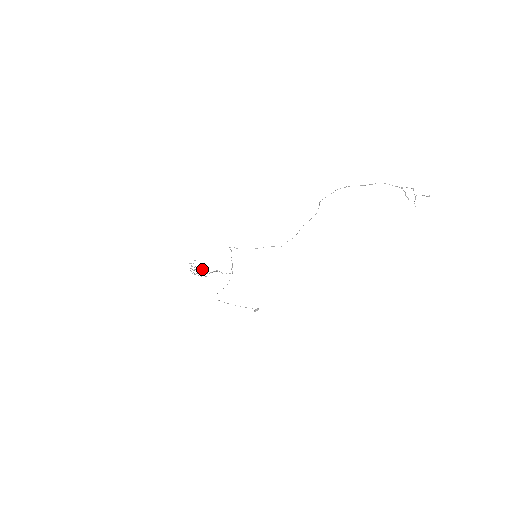
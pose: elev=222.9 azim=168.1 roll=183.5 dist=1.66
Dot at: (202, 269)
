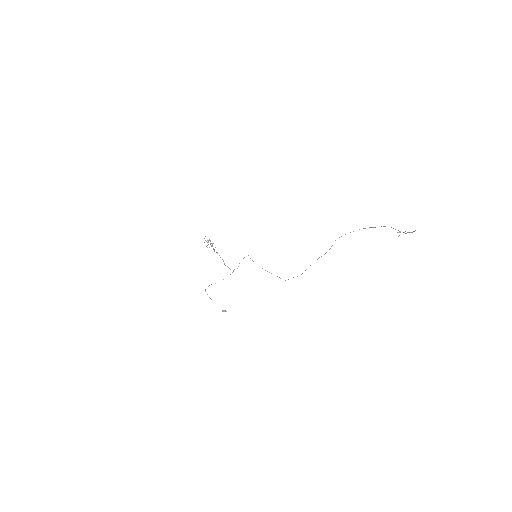
Dot at: occluded
